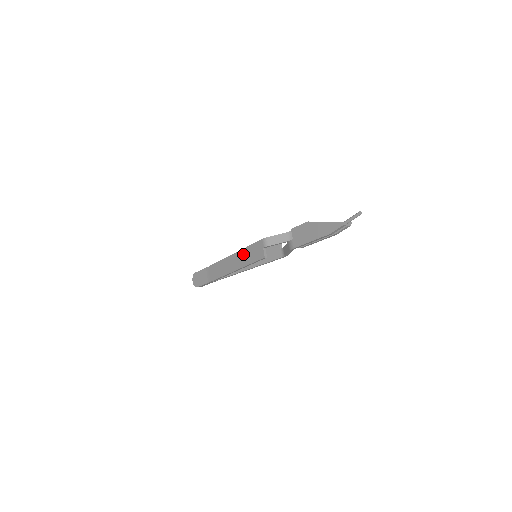
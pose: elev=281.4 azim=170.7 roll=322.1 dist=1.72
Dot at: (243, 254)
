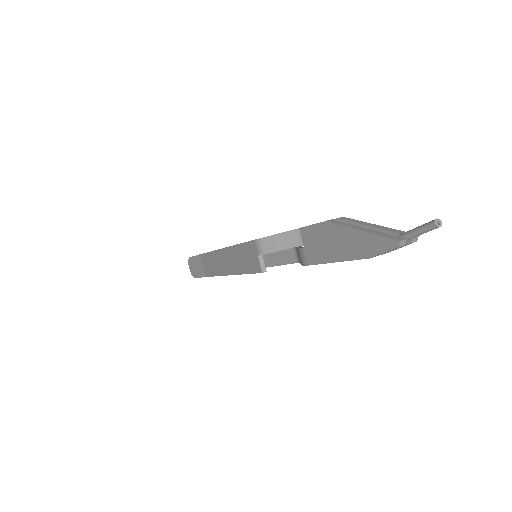
Dot at: (234, 254)
